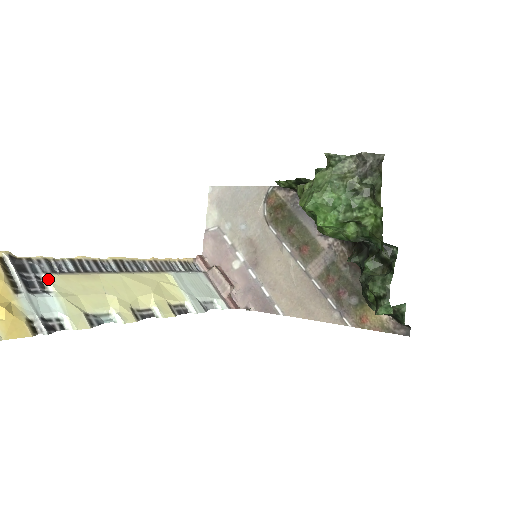
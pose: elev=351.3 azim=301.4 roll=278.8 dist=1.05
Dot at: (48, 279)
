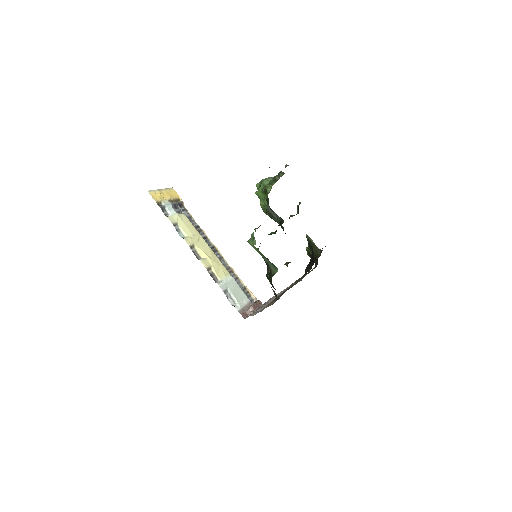
Dot at: (183, 213)
